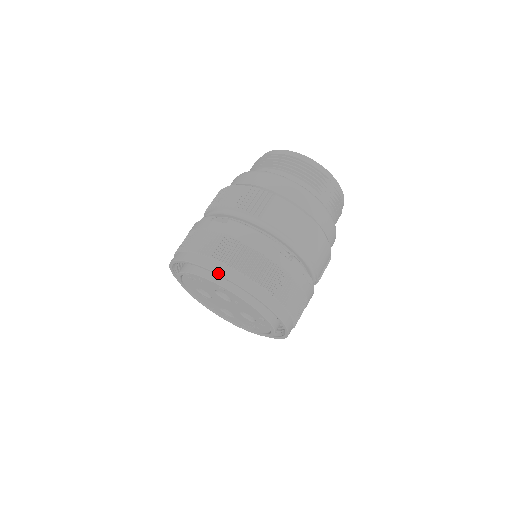
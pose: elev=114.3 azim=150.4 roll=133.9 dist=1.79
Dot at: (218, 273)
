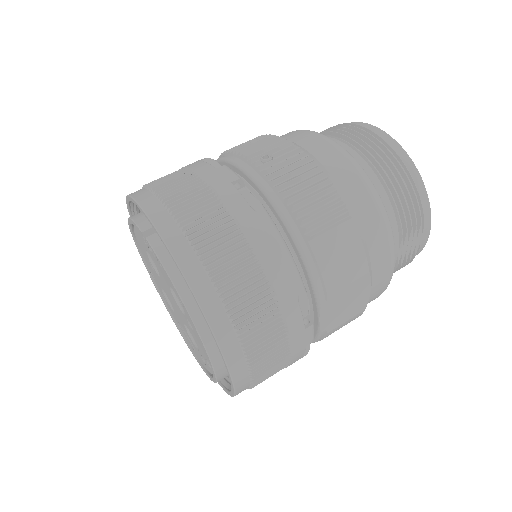
Dot at: (193, 290)
